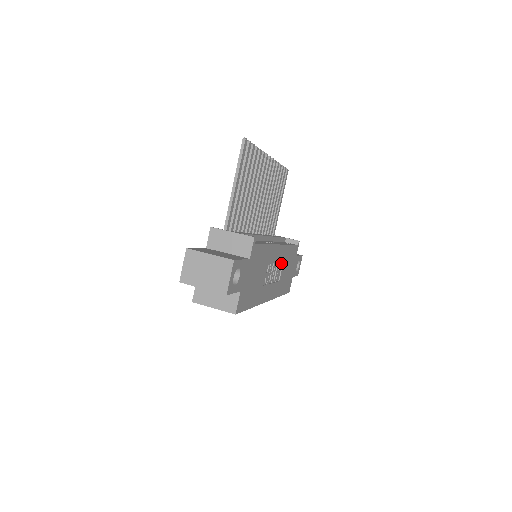
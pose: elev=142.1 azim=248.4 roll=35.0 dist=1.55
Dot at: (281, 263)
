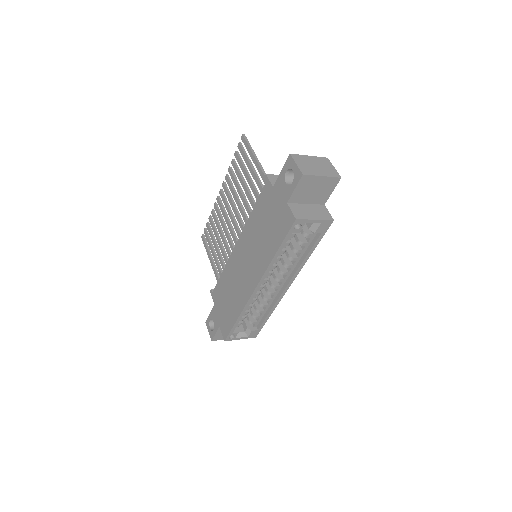
Dot at: occluded
